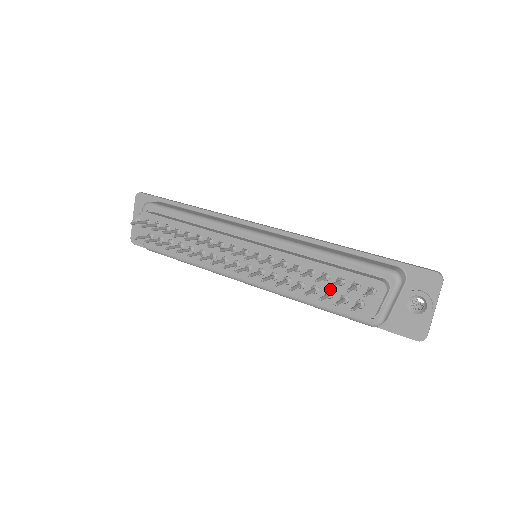
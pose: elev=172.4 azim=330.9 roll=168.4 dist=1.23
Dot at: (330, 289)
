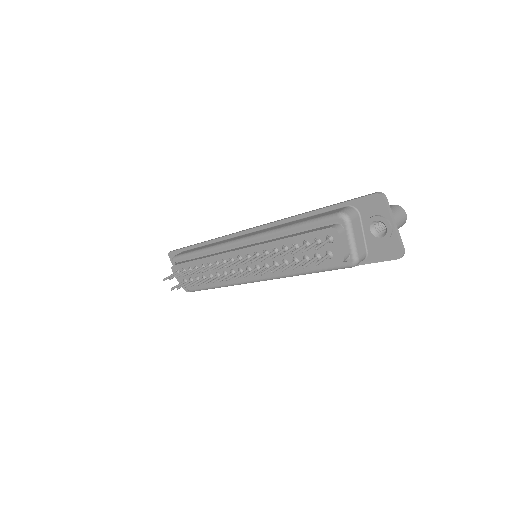
Dot at: (304, 255)
